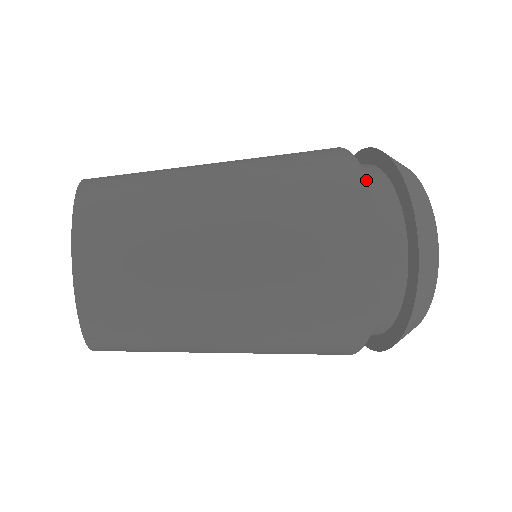
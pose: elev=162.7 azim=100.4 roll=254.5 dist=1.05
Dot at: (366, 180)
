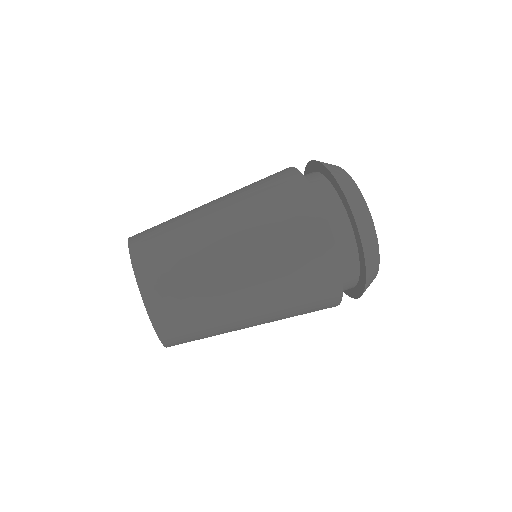
Dot at: (339, 304)
